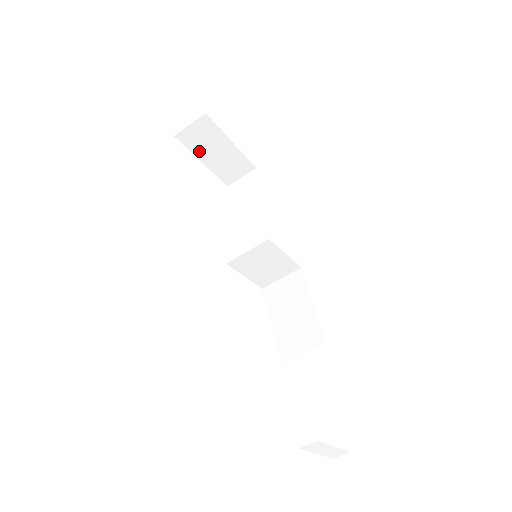
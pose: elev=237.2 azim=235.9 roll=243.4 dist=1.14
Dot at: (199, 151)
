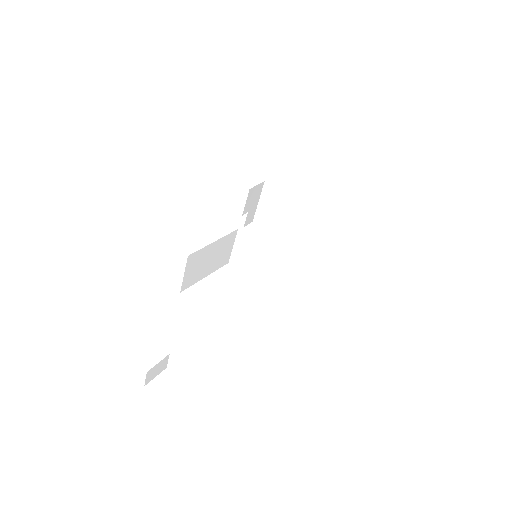
Dot at: (279, 213)
